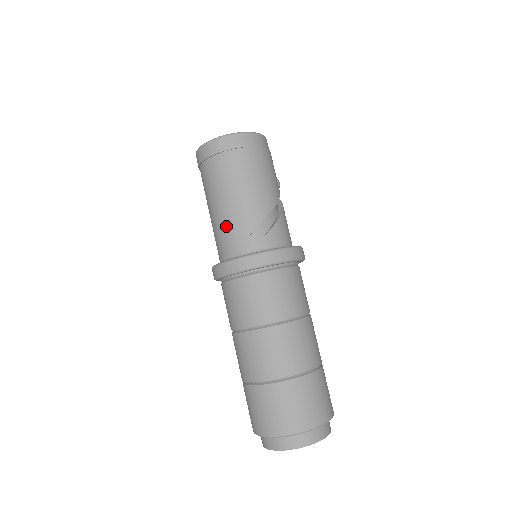
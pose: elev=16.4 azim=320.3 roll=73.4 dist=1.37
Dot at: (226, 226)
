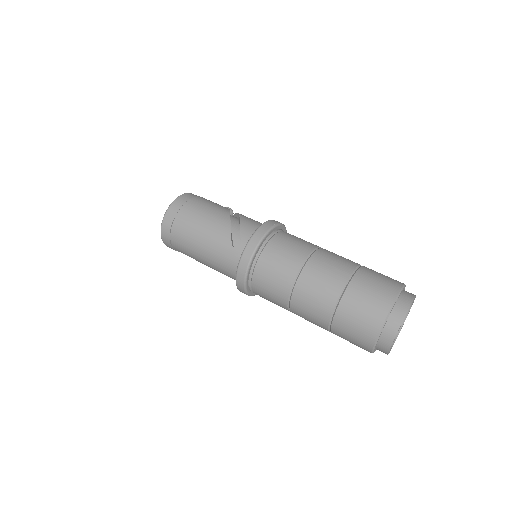
Dot at: (216, 258)
